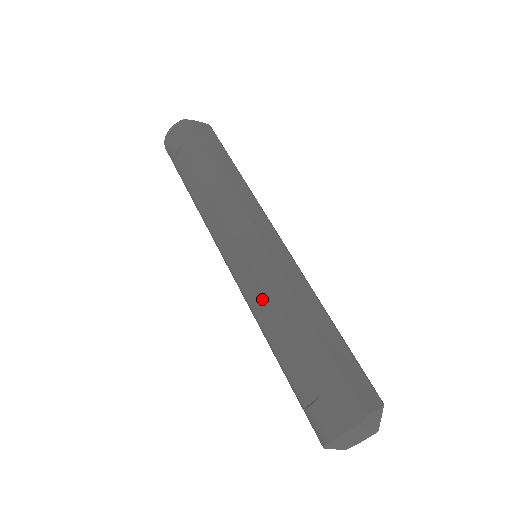
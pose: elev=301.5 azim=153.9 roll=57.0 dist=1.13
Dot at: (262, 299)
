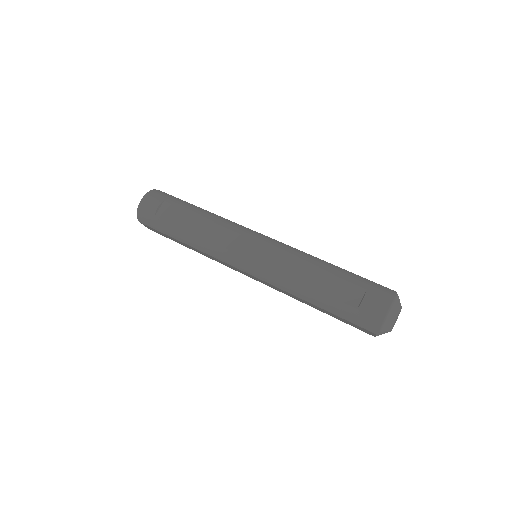
Dot at: (289, 262)
